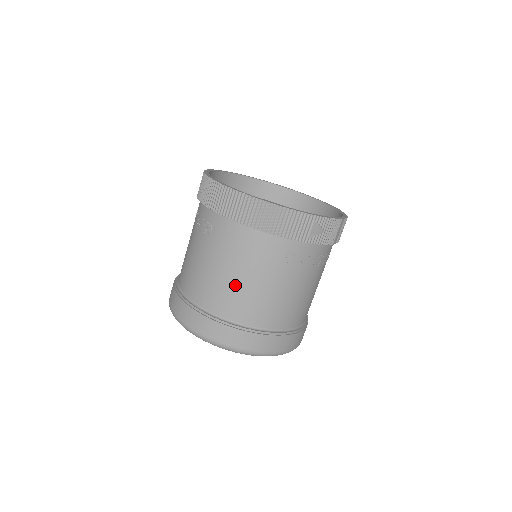
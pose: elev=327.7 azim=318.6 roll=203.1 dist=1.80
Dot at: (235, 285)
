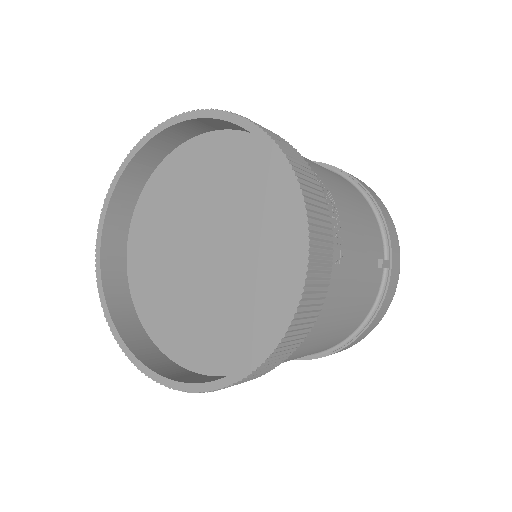
Dot at: occluded
